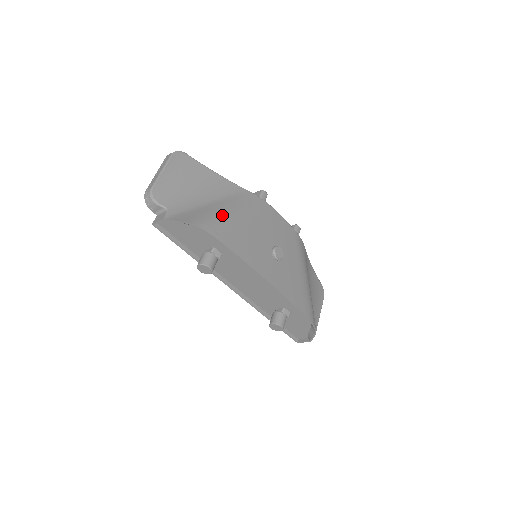
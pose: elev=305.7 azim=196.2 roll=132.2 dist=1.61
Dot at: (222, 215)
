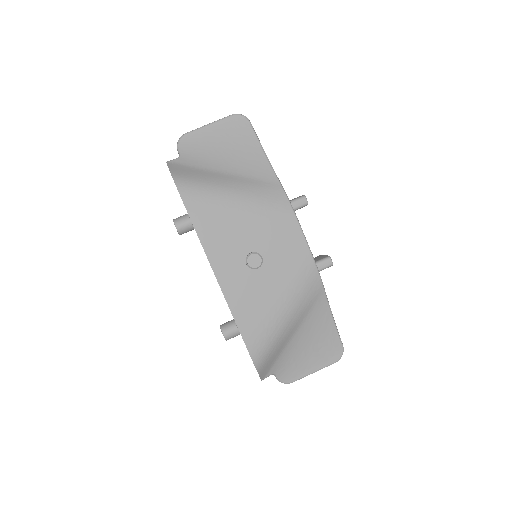
Dot at: (215, 187)
